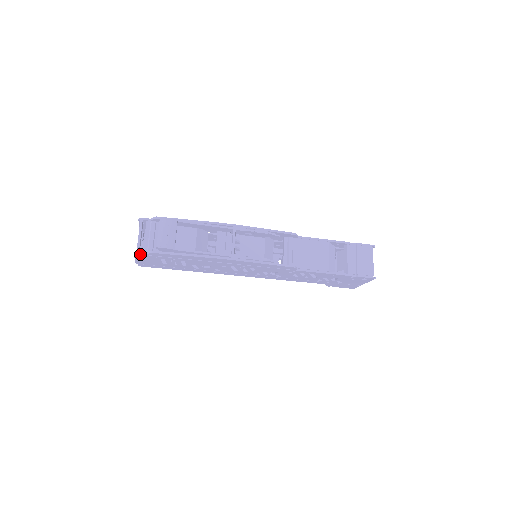
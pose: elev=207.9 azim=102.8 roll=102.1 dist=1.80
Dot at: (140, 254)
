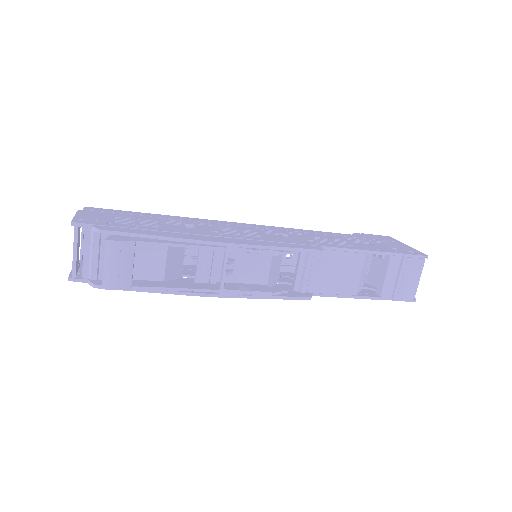
Dot at: (78, 281)
